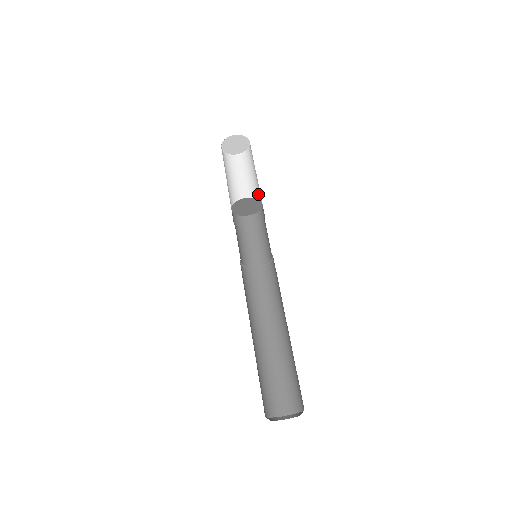
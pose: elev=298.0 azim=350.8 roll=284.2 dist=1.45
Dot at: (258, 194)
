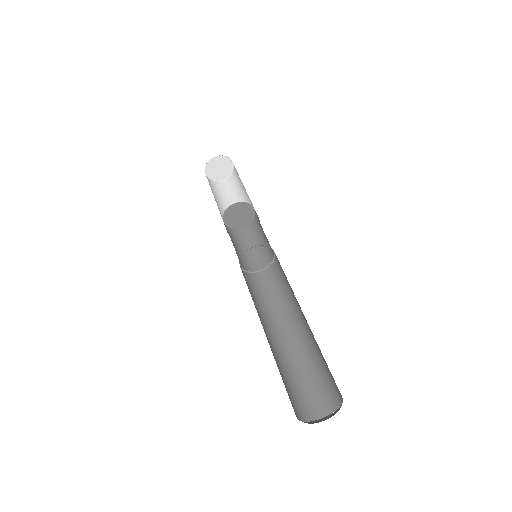
Dot at: occluded
